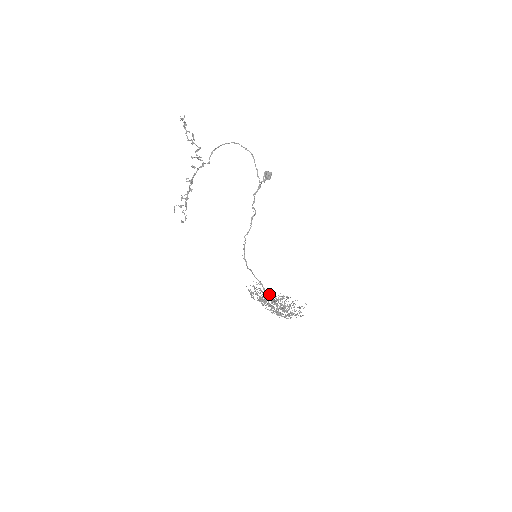
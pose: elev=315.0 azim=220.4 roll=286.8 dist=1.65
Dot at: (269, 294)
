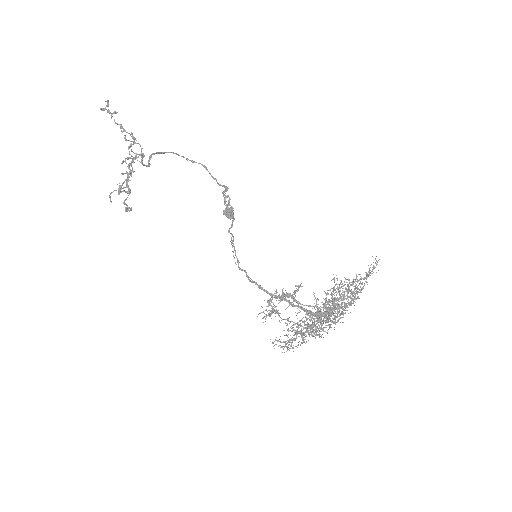
Dot at: occluded
